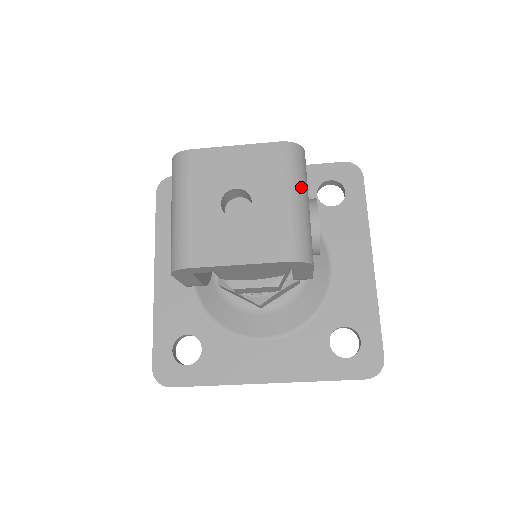
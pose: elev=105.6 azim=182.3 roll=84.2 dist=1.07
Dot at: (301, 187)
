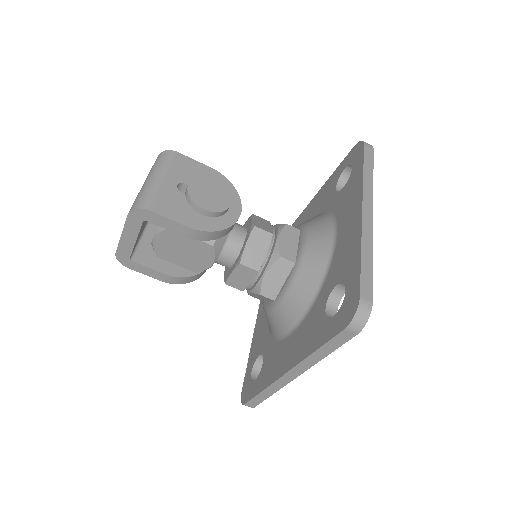
Dot at: (156, 171)
